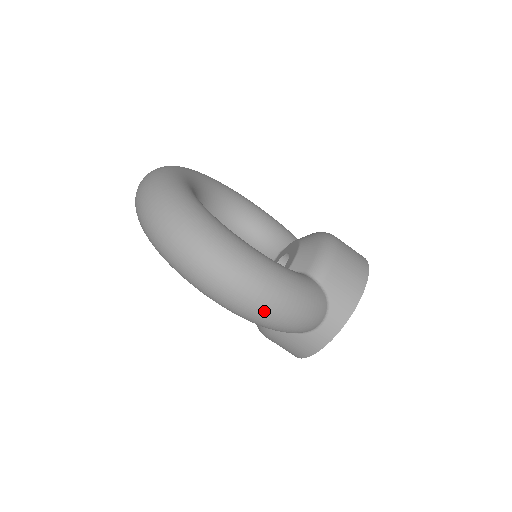
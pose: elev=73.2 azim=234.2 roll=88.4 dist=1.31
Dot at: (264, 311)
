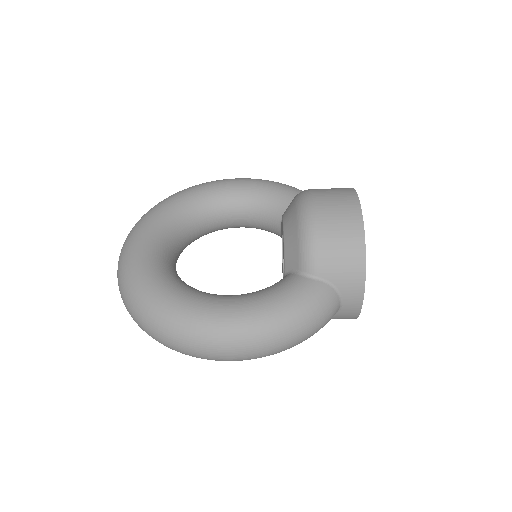
Dot at: (271, 352)
